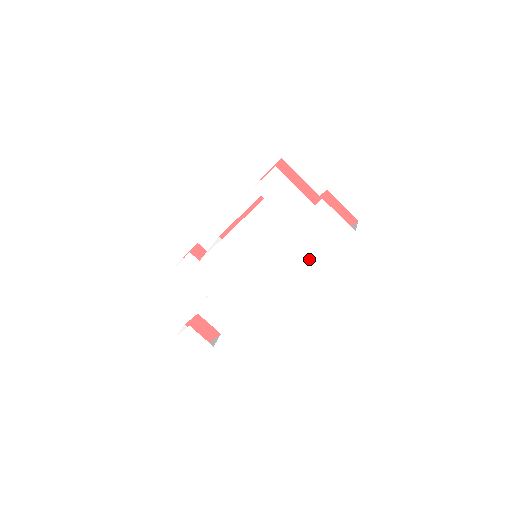
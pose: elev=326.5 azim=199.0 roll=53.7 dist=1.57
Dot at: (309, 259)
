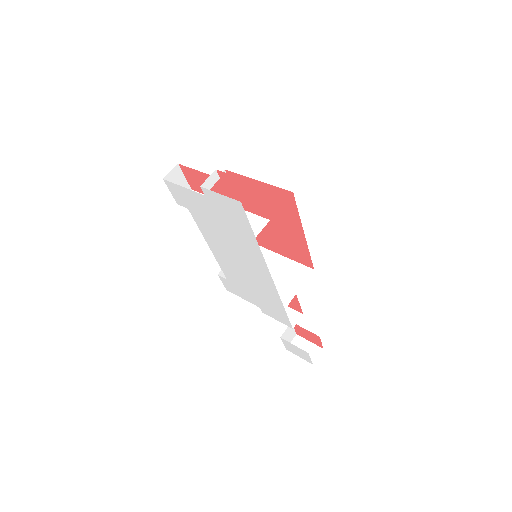
Dot at: (255, 246)
